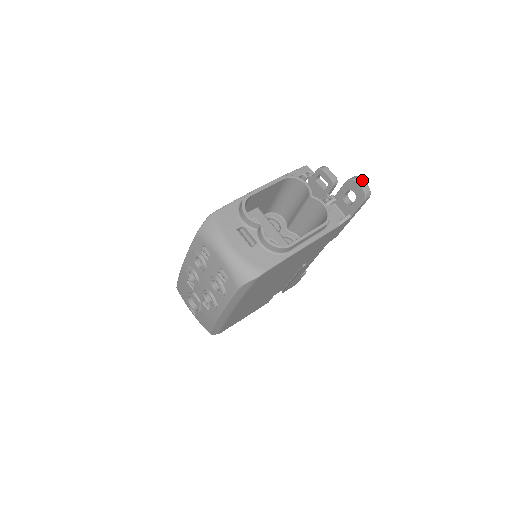
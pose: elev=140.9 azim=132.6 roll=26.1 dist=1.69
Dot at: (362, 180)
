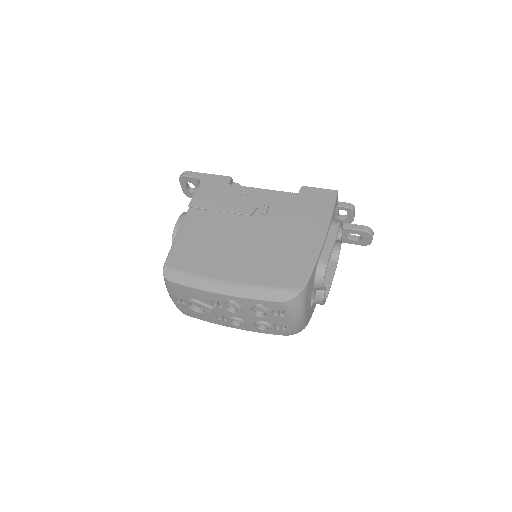
Dot at: occluded
